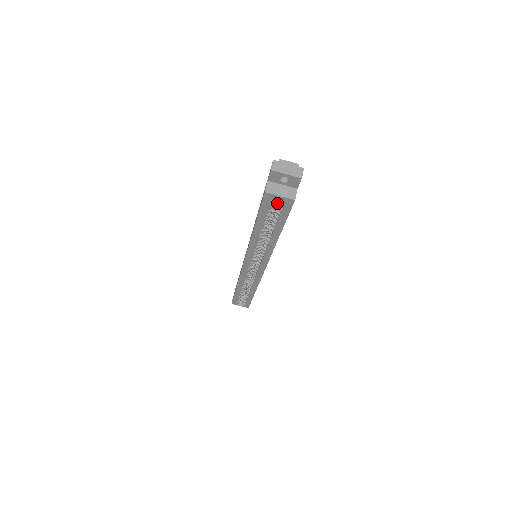
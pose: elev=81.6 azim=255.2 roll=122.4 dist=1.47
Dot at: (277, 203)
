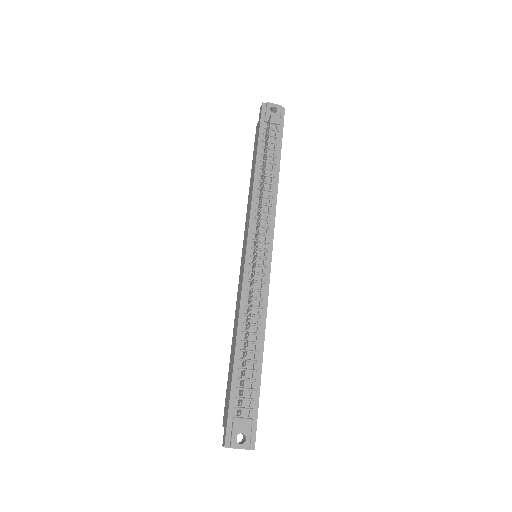
Dot at: (247, 382)
